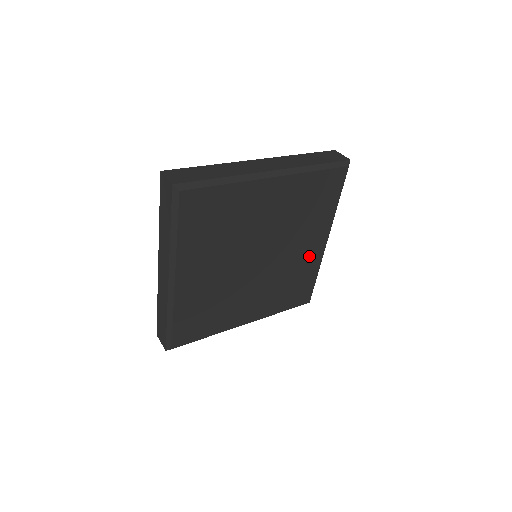
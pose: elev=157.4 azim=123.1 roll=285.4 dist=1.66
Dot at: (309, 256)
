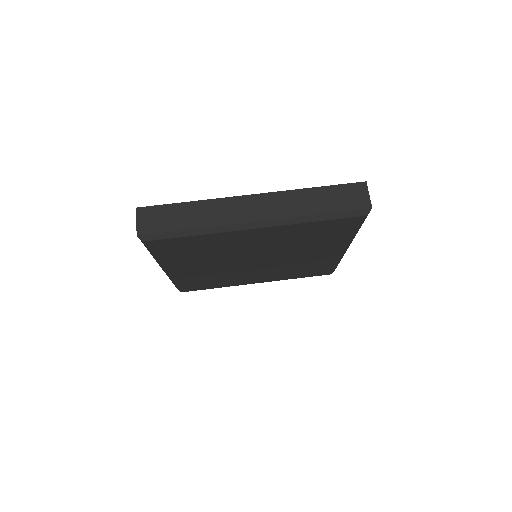
Dot at: (323, 257)
